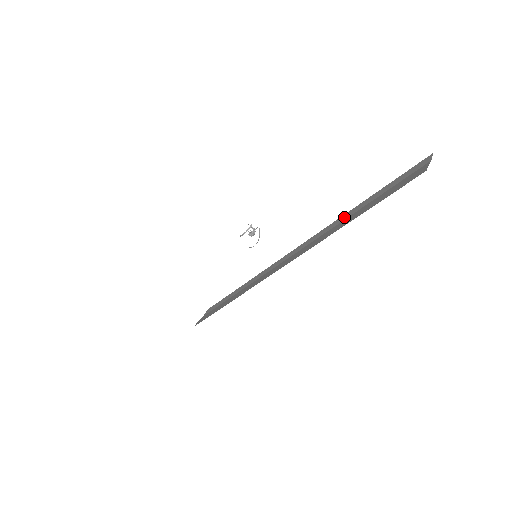
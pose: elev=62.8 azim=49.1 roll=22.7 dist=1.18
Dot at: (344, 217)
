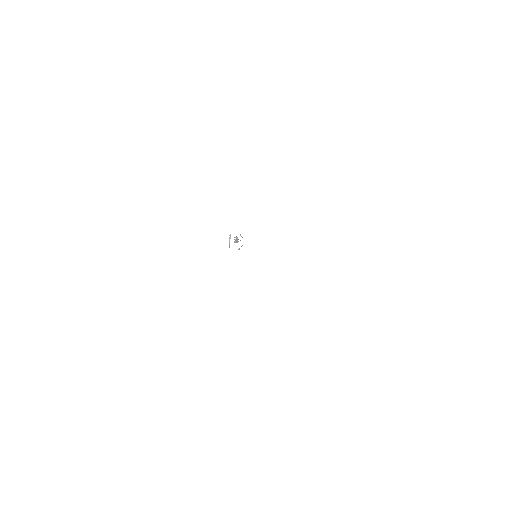
Dot at: occluded
